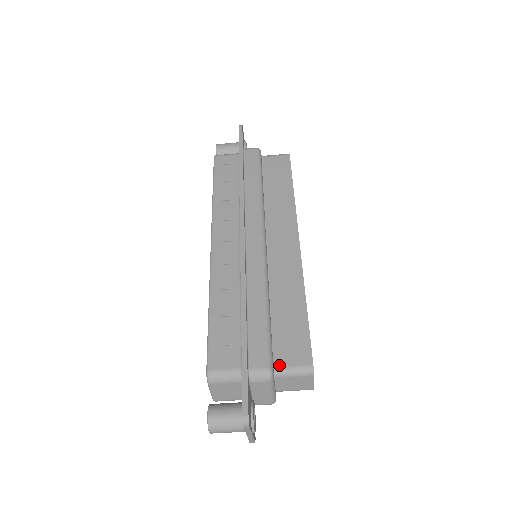
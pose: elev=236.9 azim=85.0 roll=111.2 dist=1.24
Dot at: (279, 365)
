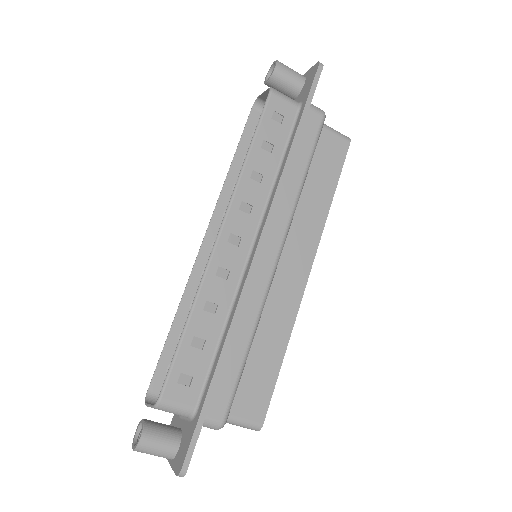
Dot at: (232, 413)
